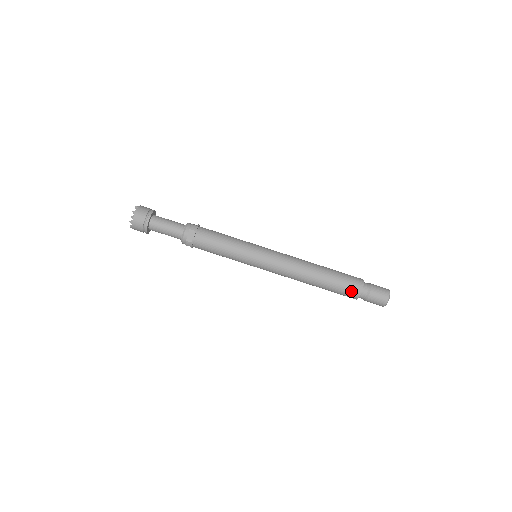
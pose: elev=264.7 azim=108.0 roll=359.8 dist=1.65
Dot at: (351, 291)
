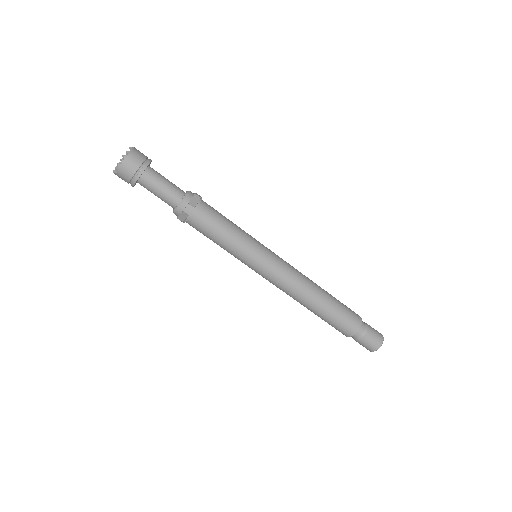
Dot at: (340, 331)
